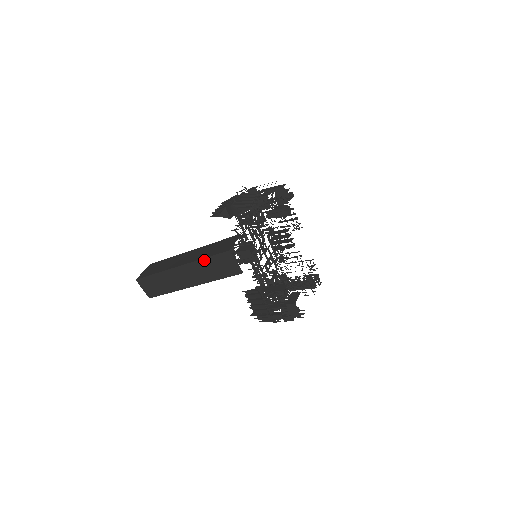
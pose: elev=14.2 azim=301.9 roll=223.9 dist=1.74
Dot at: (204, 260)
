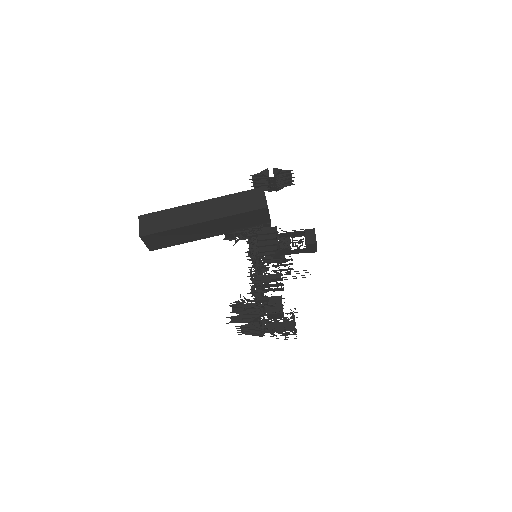
Dot at: (232, 195)
